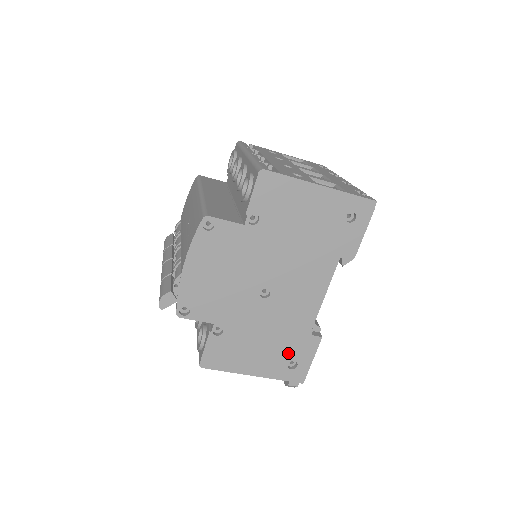
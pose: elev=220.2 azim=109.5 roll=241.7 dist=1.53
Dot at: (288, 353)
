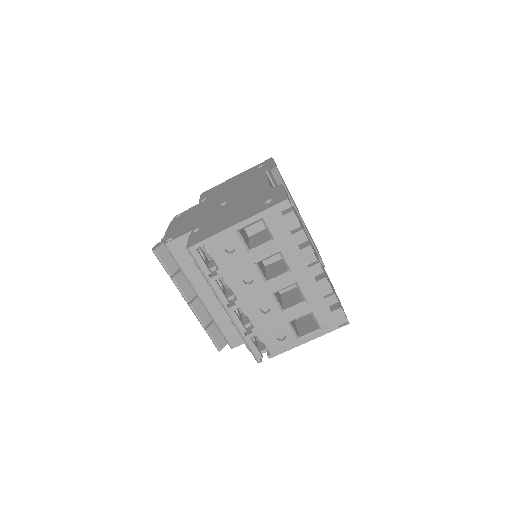
Dot at: (260, 202)
